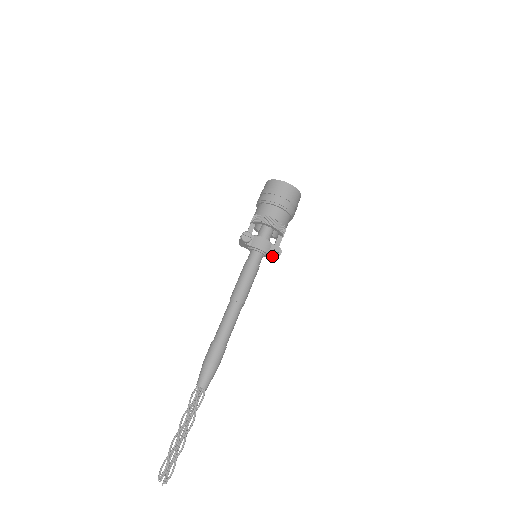
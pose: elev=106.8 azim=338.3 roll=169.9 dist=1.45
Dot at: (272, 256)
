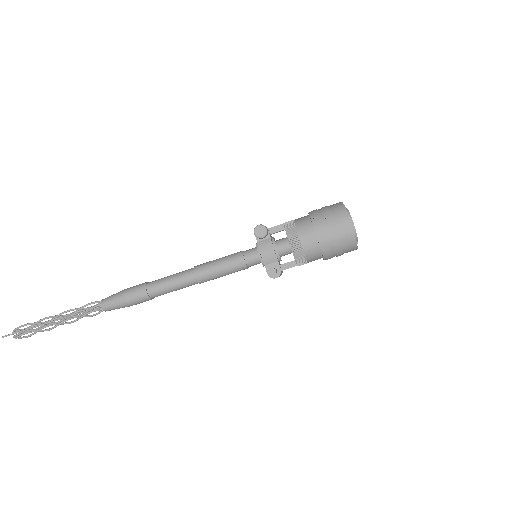
Dot at: (267, 271)
